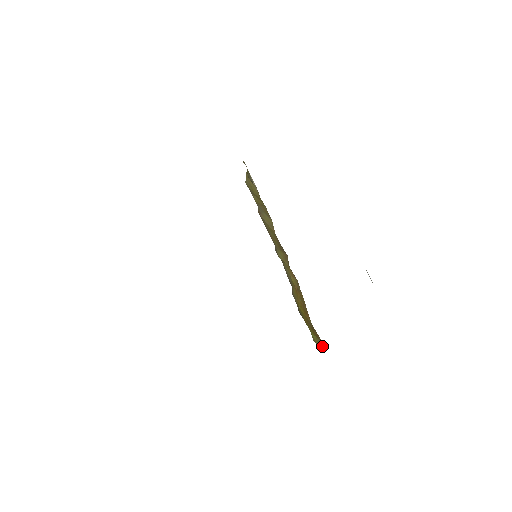
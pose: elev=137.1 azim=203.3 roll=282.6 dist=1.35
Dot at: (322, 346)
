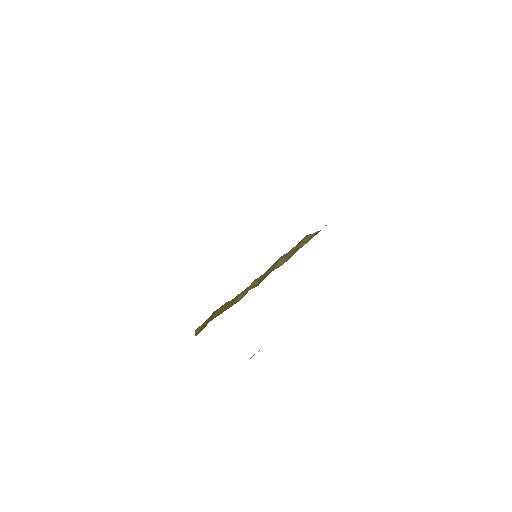
Dot at: (196, 334)
